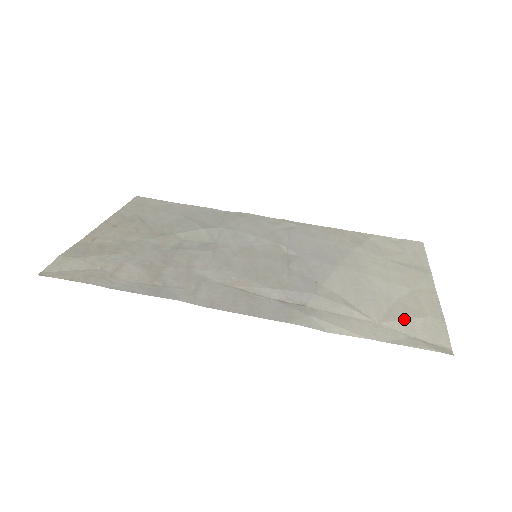
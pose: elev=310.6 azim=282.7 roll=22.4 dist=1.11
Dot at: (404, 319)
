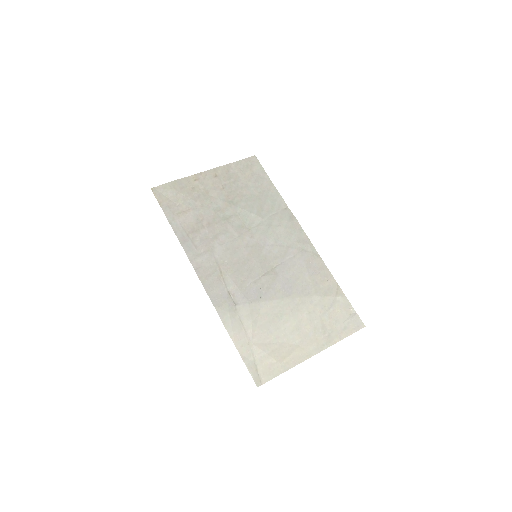
Dot at: (267, 353)
